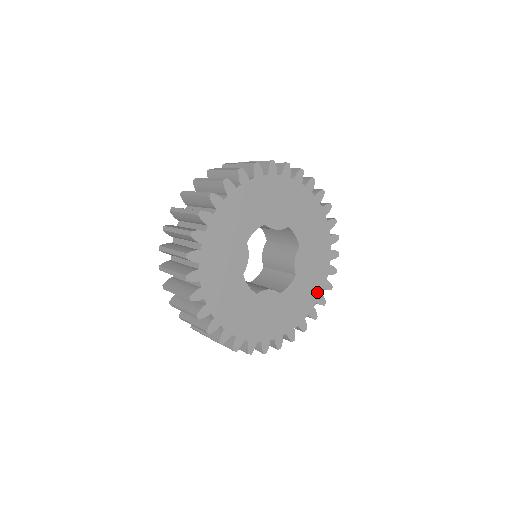
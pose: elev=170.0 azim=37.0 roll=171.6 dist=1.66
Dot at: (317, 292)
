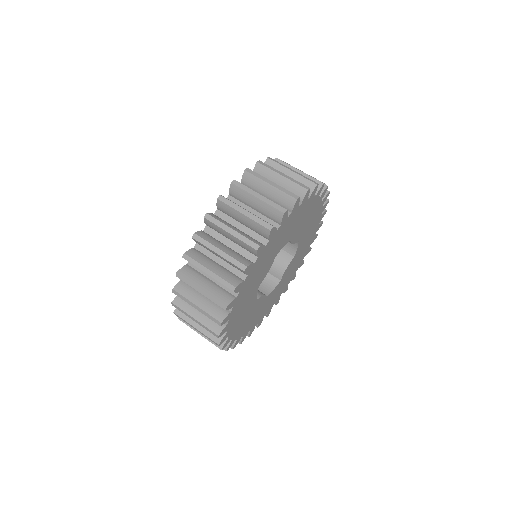
Dot at: (319, 212)
